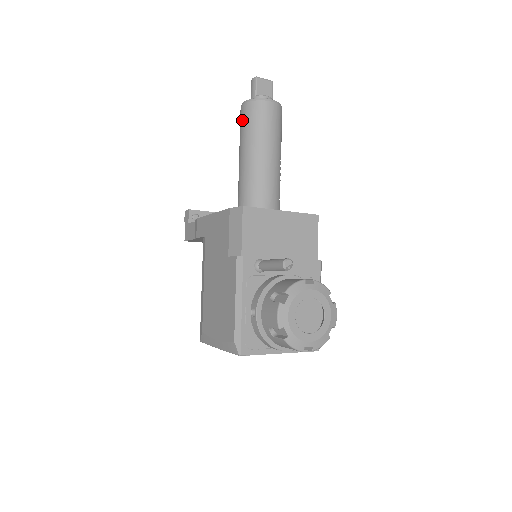
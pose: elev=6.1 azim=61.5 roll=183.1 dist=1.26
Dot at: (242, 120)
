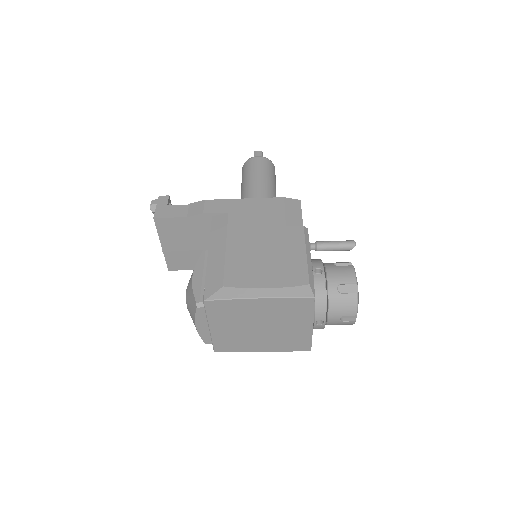
Dot at: (258, 164)
